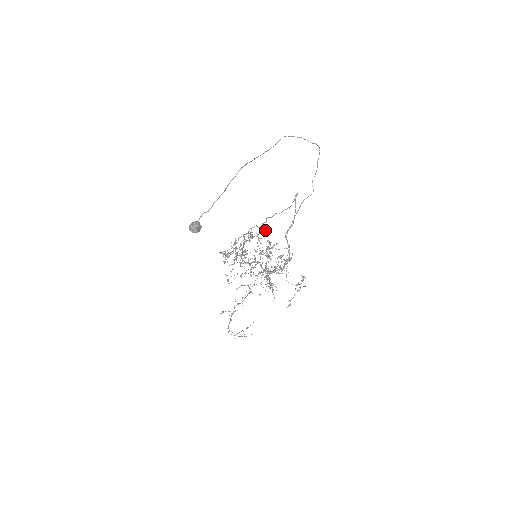
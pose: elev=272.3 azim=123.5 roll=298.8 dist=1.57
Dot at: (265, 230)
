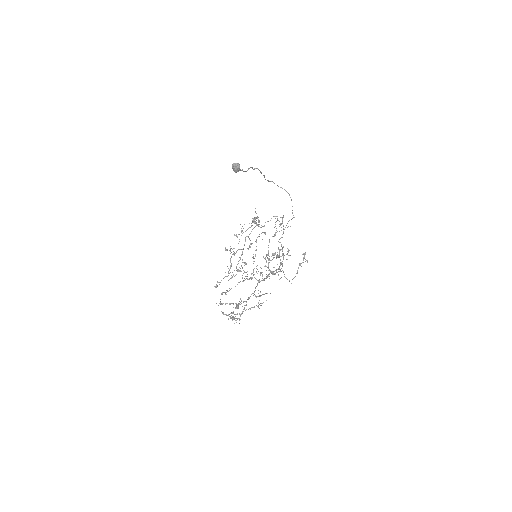
Dot at: occluded
